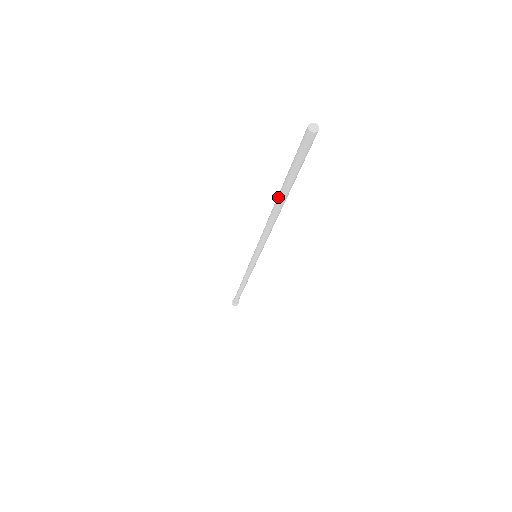
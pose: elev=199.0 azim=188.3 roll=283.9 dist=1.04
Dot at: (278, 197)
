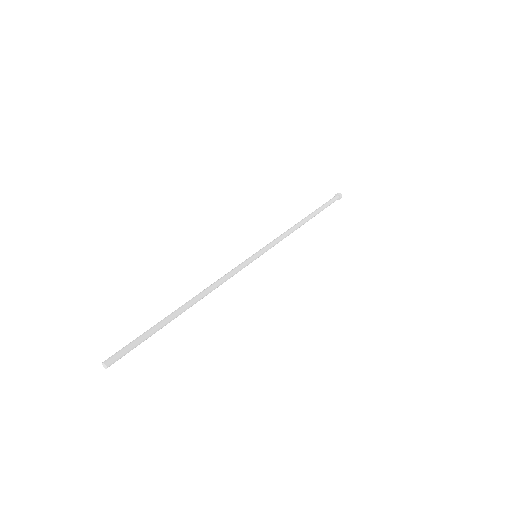
Dot at: (173, 313)
